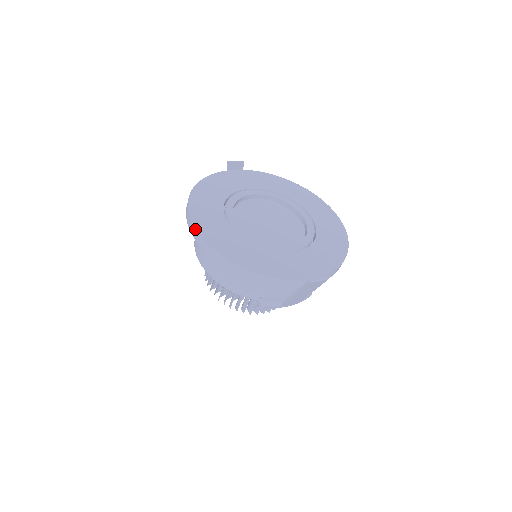
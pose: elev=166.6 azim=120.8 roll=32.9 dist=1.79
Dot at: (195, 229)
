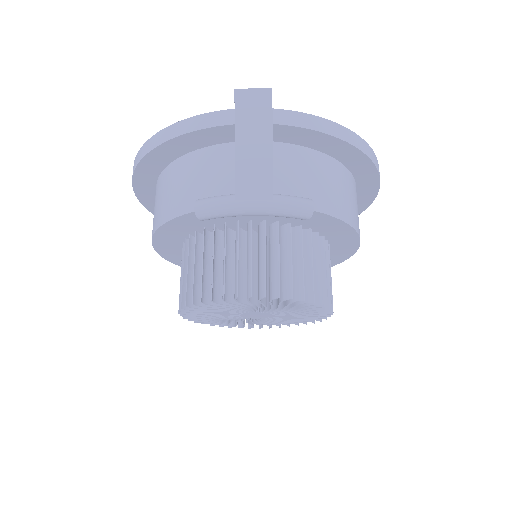
Dot at: occluded
